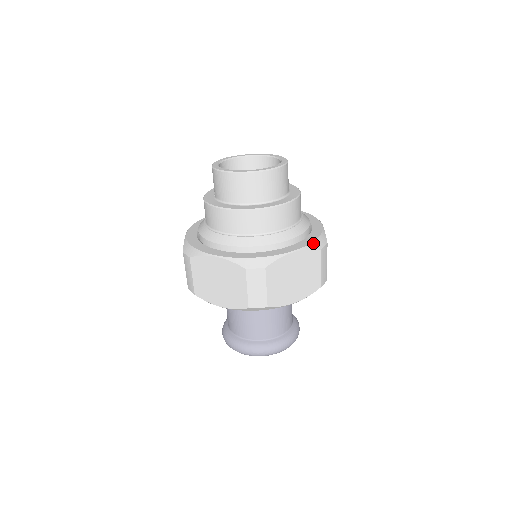
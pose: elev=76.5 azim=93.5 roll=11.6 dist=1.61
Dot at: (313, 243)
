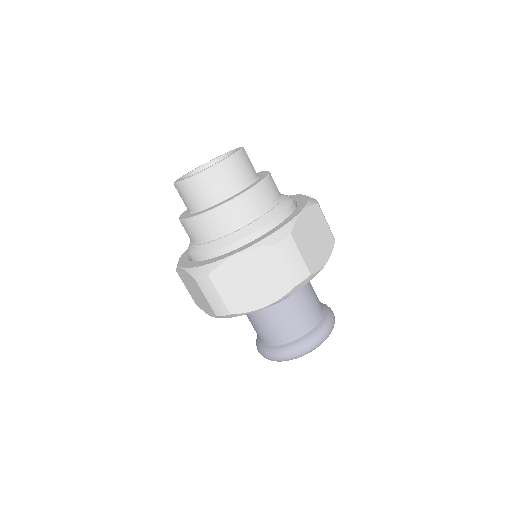
Dot at: (309, 201)
